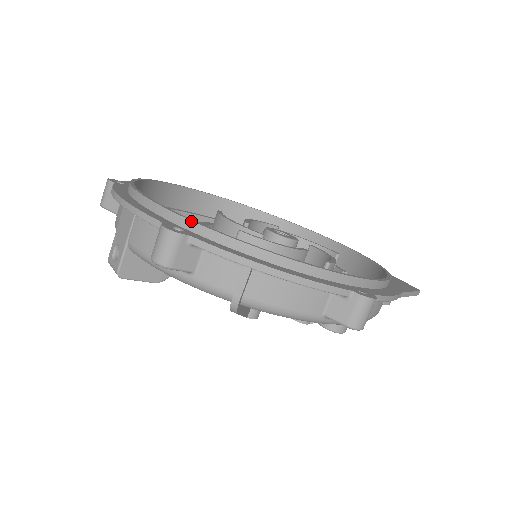
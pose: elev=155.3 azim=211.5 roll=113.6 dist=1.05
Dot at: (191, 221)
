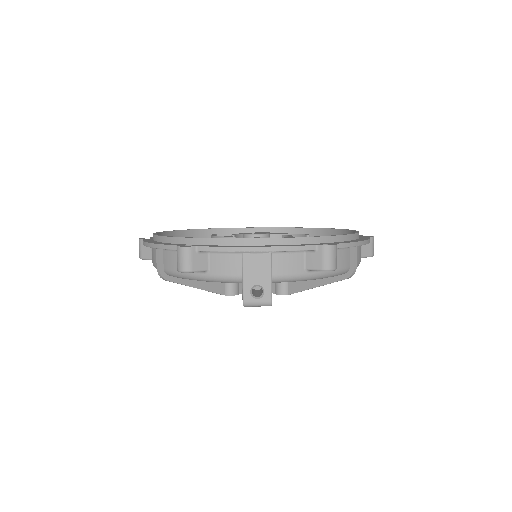
Dot at: (320, 237)
